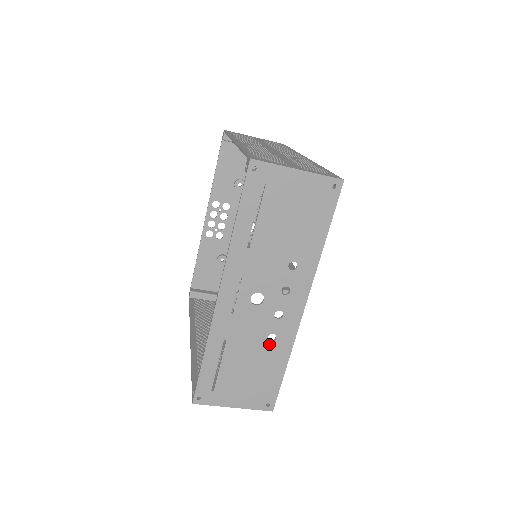
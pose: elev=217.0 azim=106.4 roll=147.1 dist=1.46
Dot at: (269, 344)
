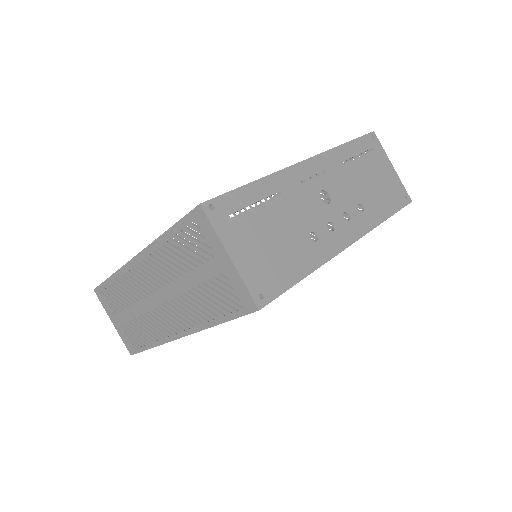
Dot at: (308, 239)
